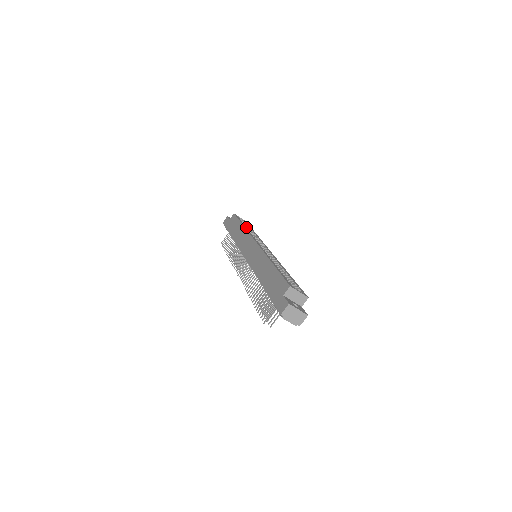
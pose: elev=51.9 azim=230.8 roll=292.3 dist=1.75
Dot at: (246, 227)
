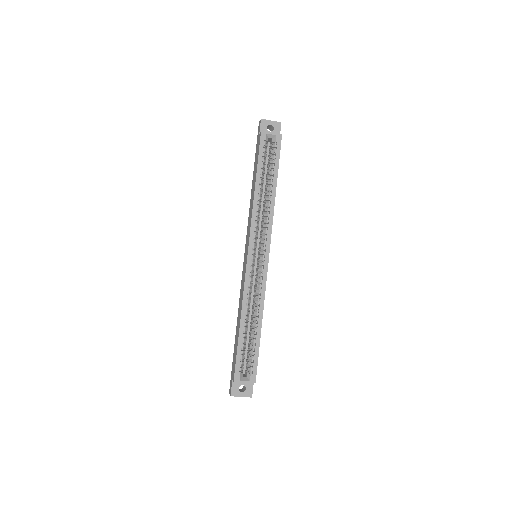
Dot at: (260, 188)
